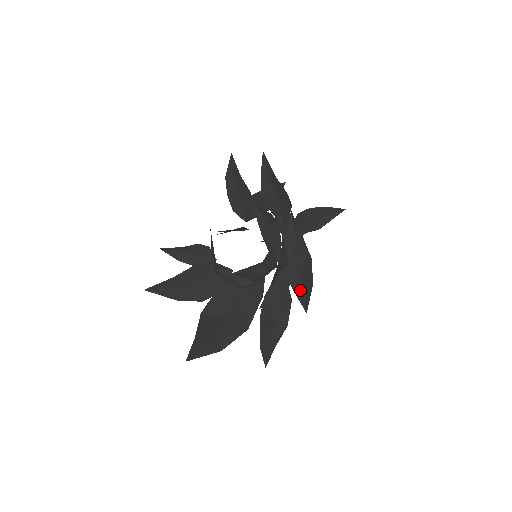
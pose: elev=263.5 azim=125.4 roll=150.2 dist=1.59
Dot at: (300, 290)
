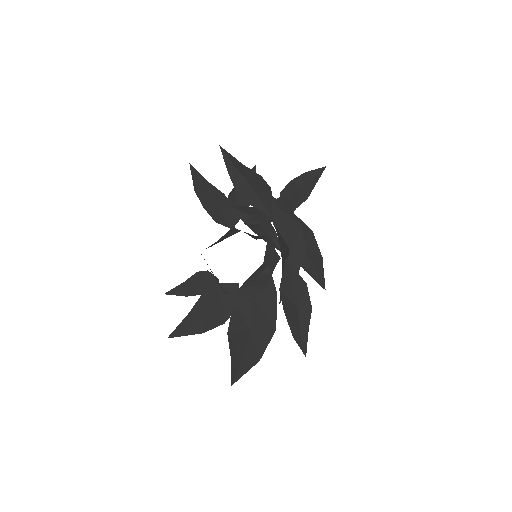
Dot at: (311, 268)
